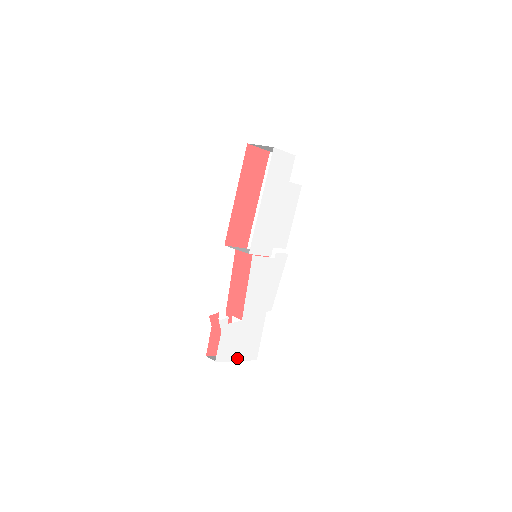
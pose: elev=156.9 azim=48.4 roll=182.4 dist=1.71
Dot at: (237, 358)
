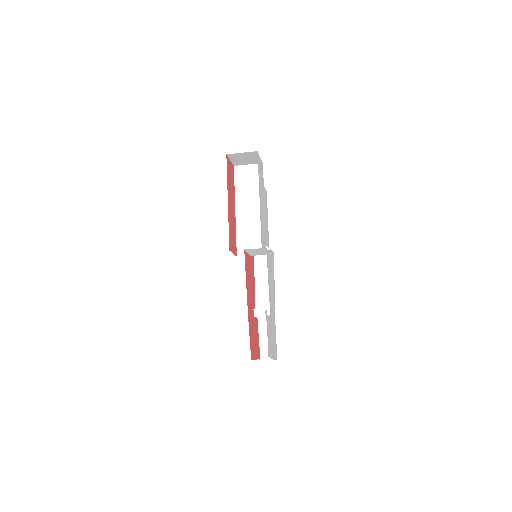
Dot at: (272, 356)
